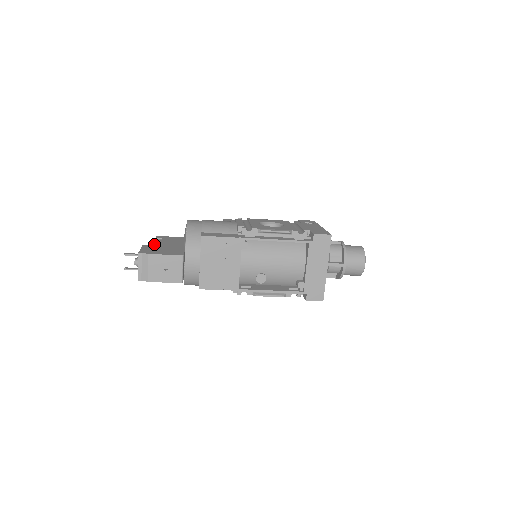
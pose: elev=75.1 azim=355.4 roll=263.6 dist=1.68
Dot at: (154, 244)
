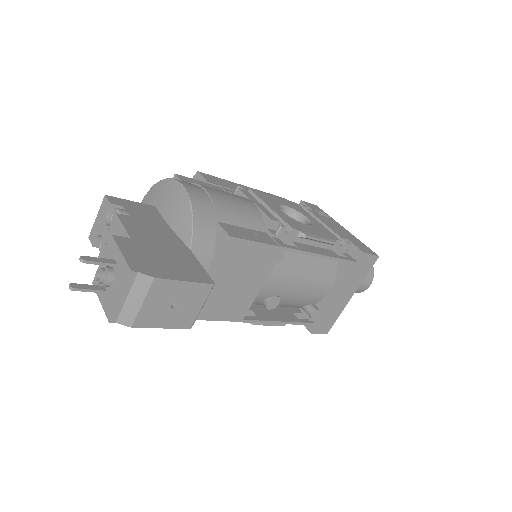
Dot at: (130, 232)
